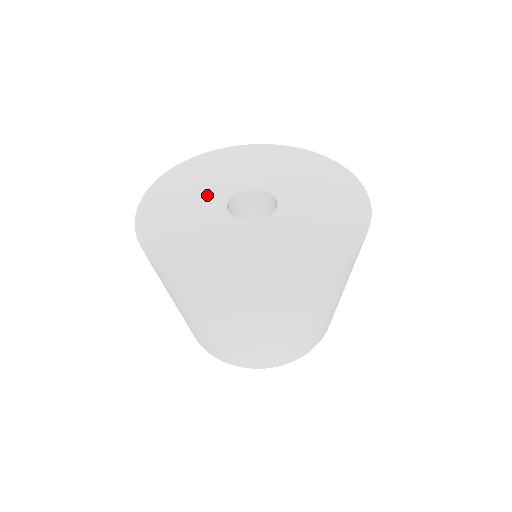
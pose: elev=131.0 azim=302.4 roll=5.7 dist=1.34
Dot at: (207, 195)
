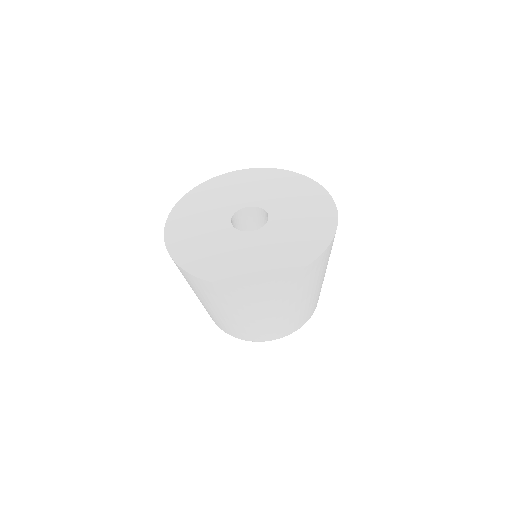
Dot at: (233, 199)
